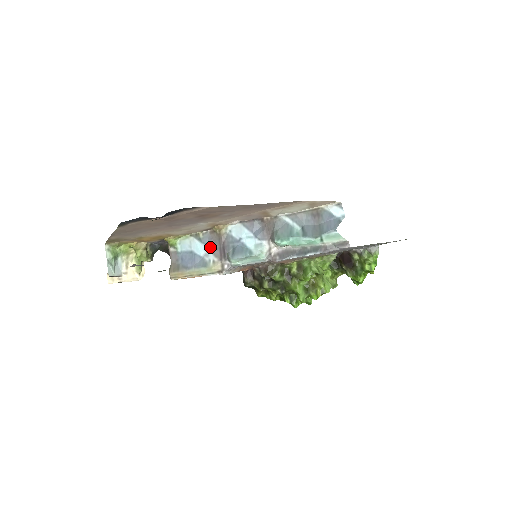
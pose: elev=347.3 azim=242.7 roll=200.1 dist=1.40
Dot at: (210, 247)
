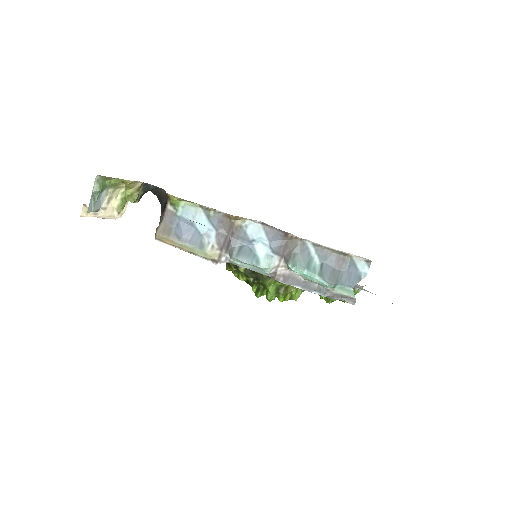
Dot at: (216, 230)
